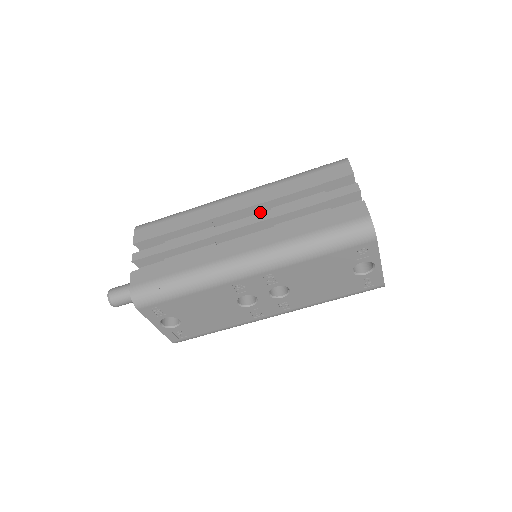
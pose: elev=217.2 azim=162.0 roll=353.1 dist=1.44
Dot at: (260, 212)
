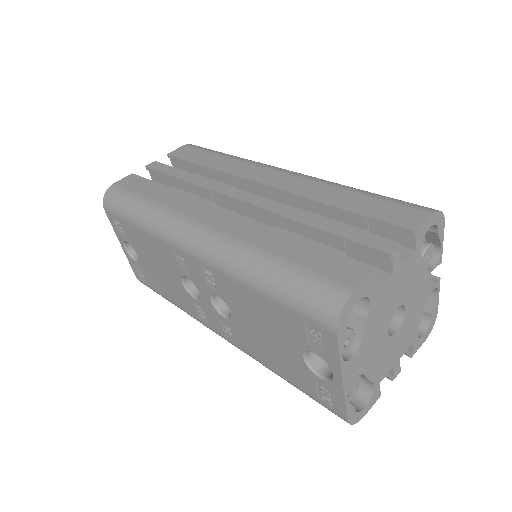
Dot at: occluded
